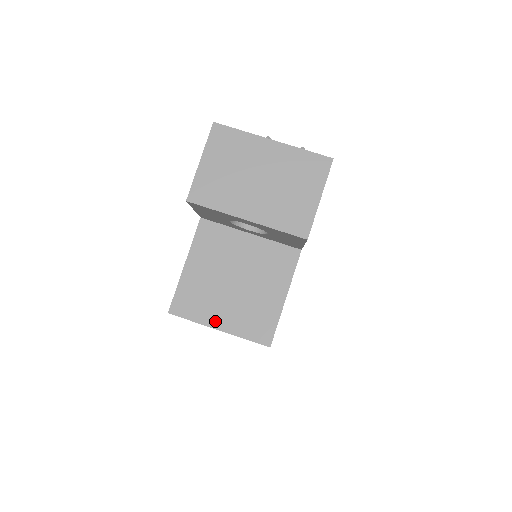
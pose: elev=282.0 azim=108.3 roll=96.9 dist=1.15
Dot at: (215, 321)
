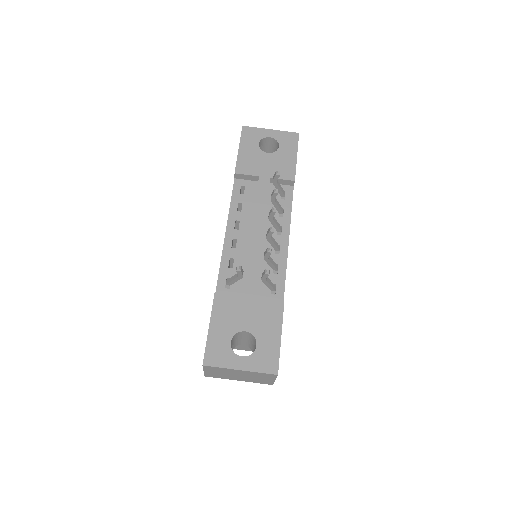
Dot at: (239, 349)
